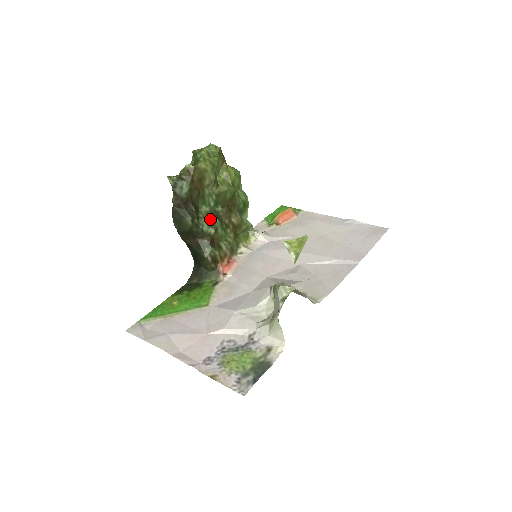
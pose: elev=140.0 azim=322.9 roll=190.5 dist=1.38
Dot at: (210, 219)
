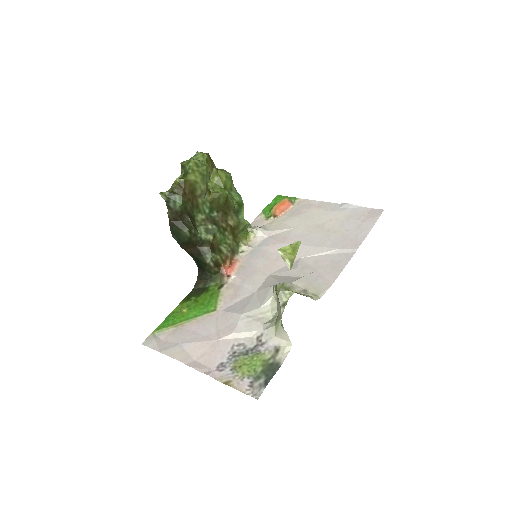
Dot at: (207, 226)
